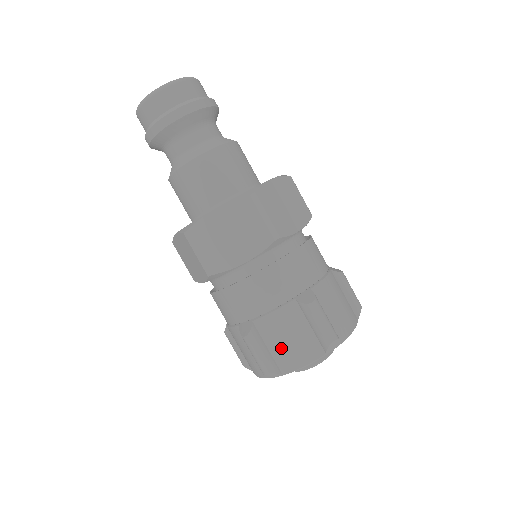
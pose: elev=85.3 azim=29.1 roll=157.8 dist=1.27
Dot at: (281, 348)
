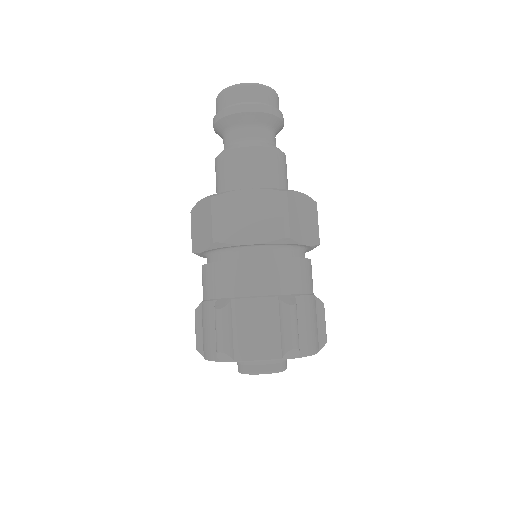
Dot at: (204, 334)
